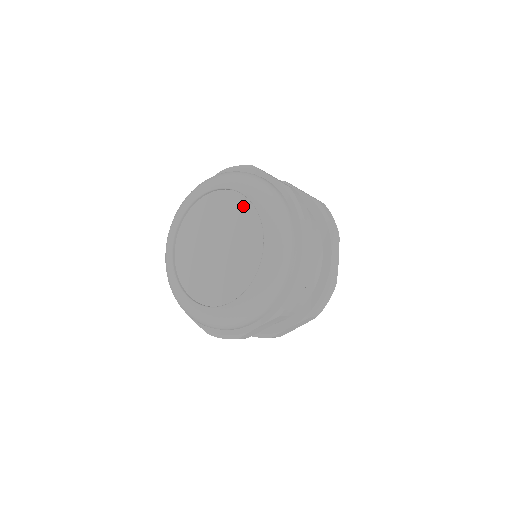
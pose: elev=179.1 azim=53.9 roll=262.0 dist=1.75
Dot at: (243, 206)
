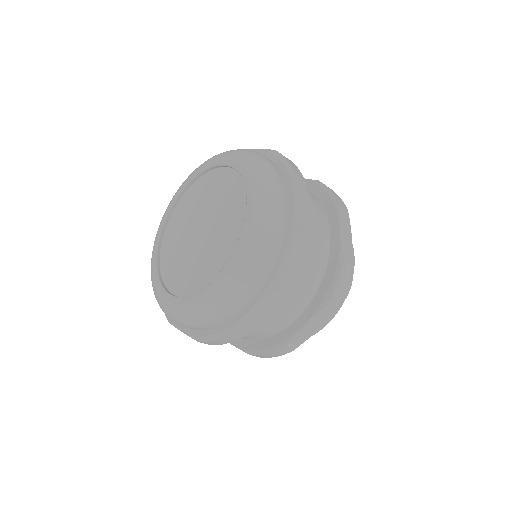
Dot at: (225, 177)
